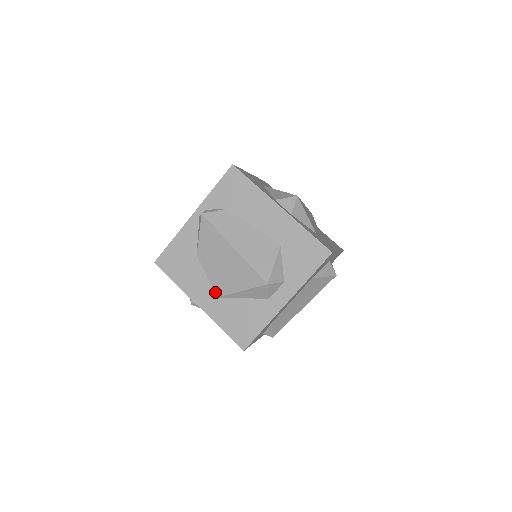
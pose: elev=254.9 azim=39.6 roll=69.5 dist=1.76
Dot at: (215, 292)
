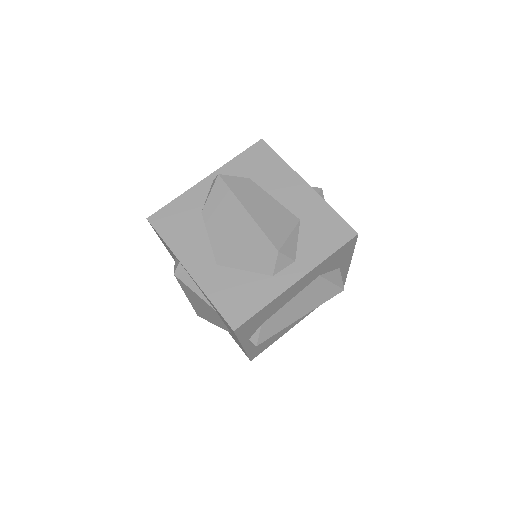
Dot at: occluded
